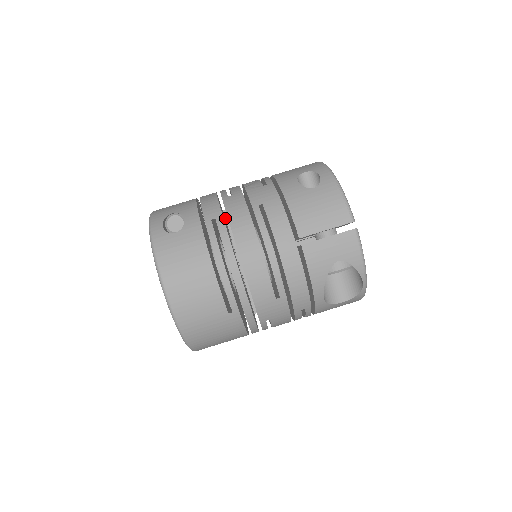
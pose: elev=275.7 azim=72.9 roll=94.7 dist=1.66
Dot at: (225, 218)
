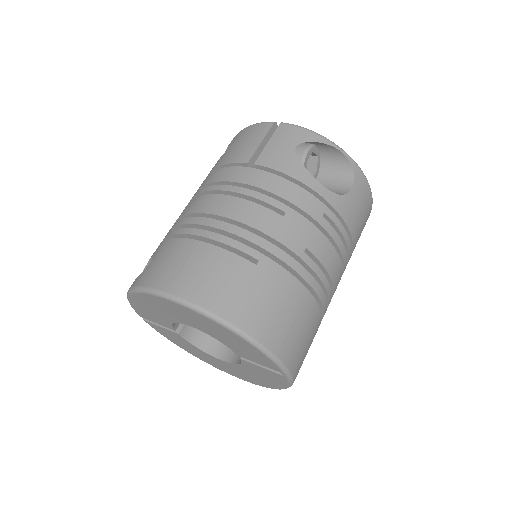
Dot at: occluded
